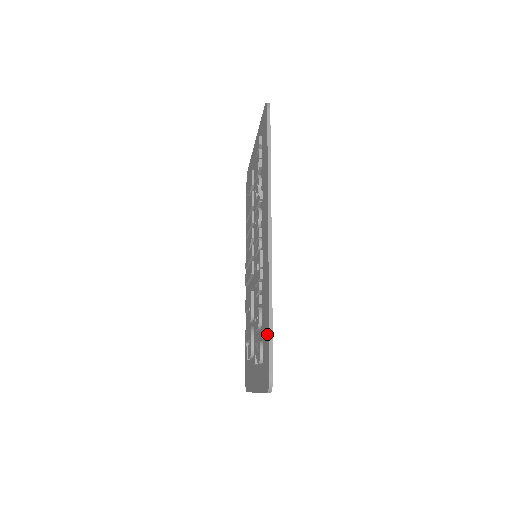
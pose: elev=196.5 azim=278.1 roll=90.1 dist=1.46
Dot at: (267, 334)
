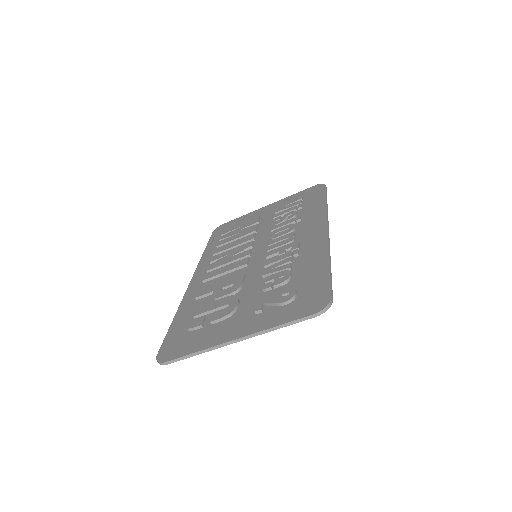
Dot at: (321, 277)
